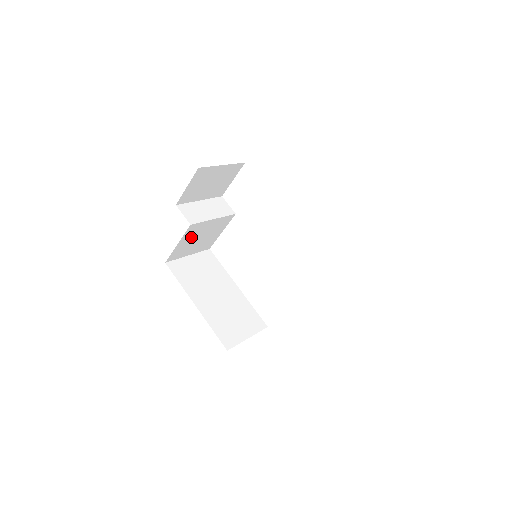
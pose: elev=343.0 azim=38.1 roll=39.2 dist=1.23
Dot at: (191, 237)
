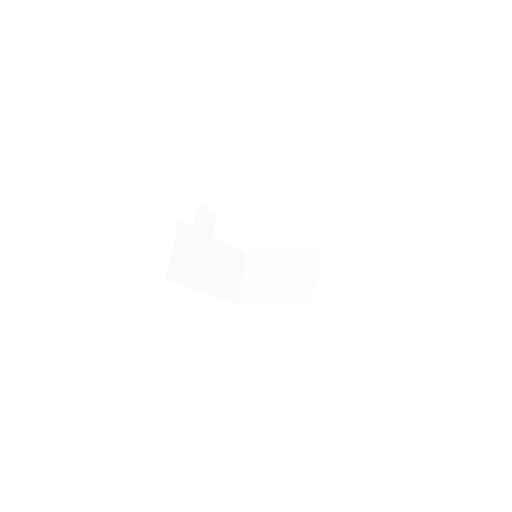
Dot at: occluded
